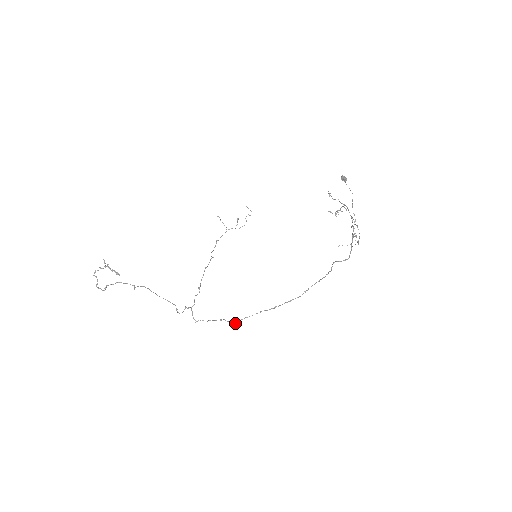
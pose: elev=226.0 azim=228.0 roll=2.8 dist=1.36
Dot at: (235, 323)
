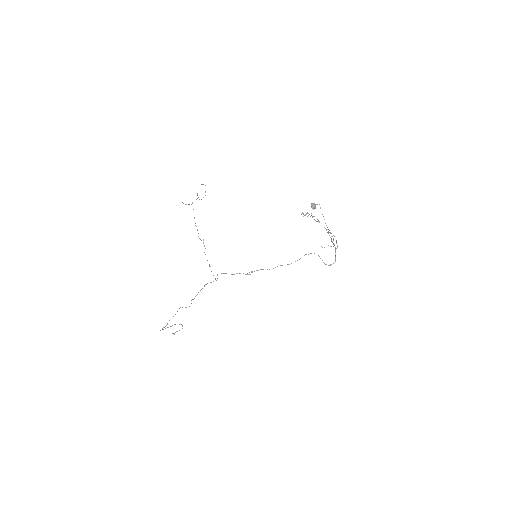
Dot at: occluded
